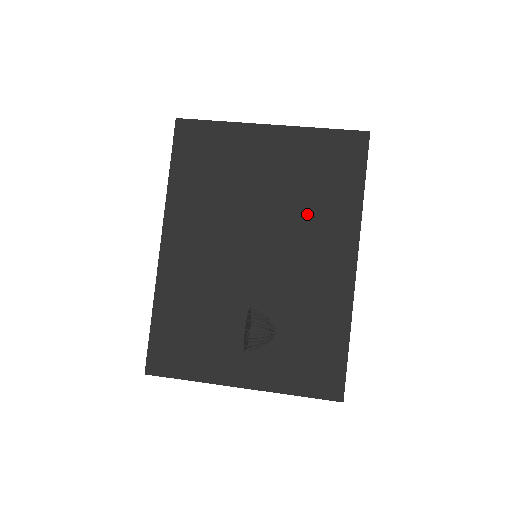
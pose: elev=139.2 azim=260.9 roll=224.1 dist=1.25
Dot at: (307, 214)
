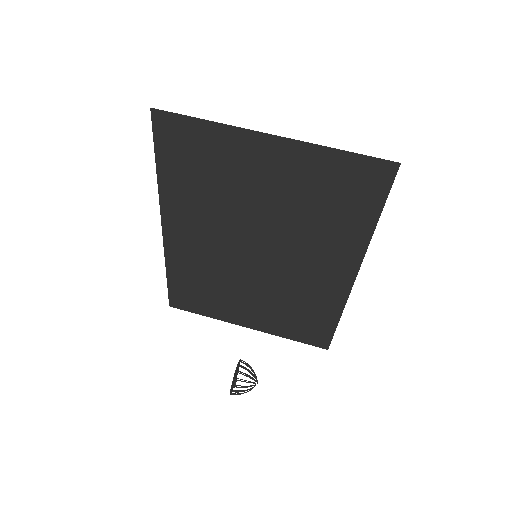
Dot at: (310, 231)
